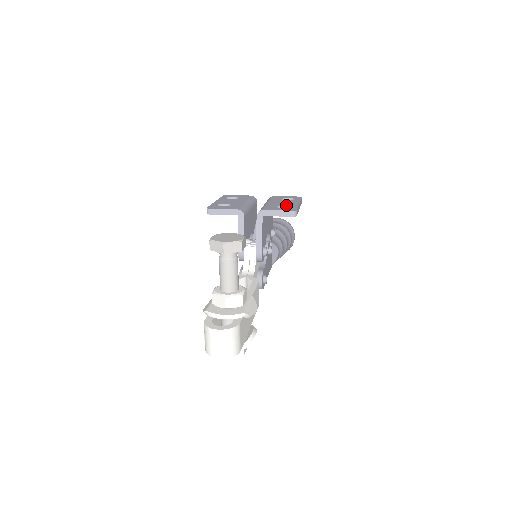
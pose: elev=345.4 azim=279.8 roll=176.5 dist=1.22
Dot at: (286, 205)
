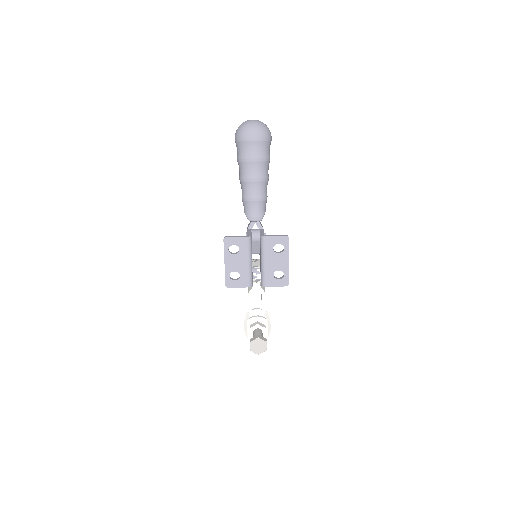
Dot at: occluded
